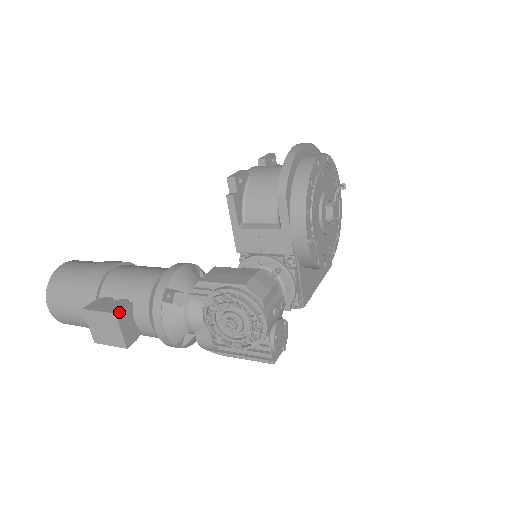
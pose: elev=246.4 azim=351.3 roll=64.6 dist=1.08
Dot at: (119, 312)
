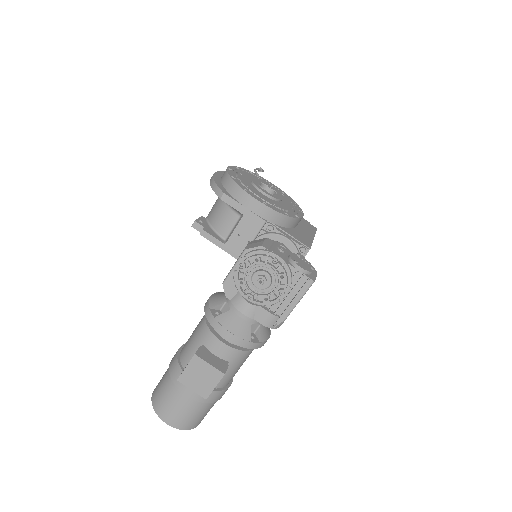
Dot at: (197, 353)
